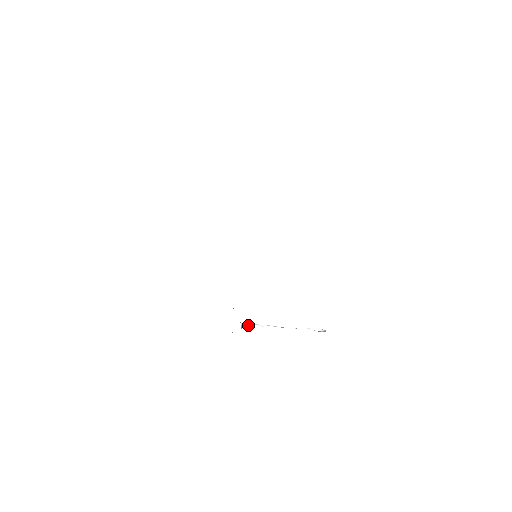
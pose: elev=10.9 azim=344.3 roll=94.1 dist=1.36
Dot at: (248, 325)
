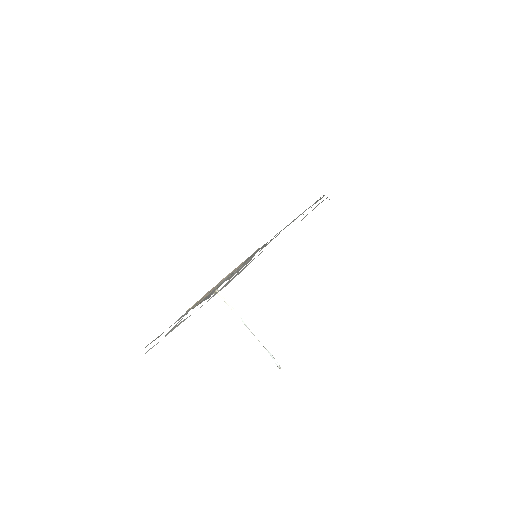
Dot at: (222, 297)
